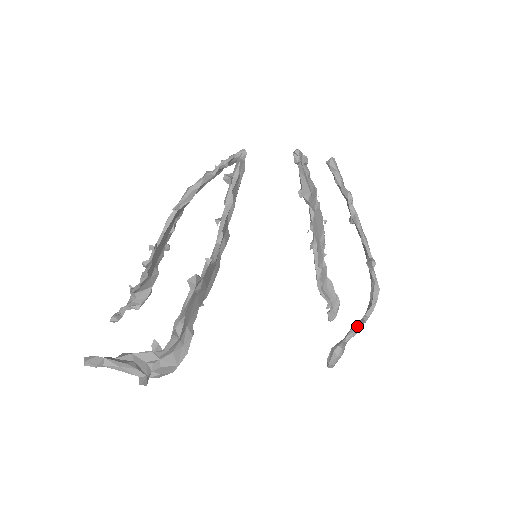
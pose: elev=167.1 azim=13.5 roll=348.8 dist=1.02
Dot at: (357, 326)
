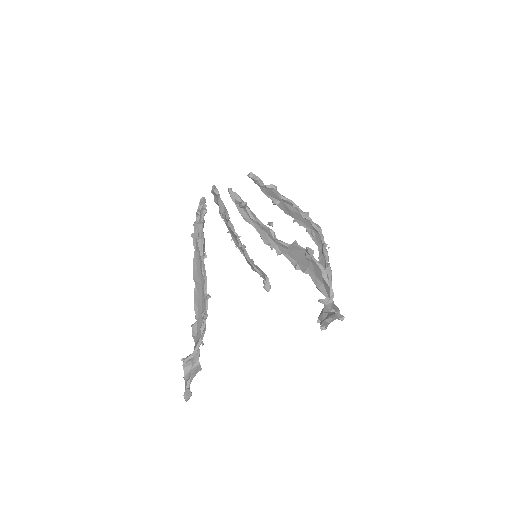
Dot at: (328, 248)
